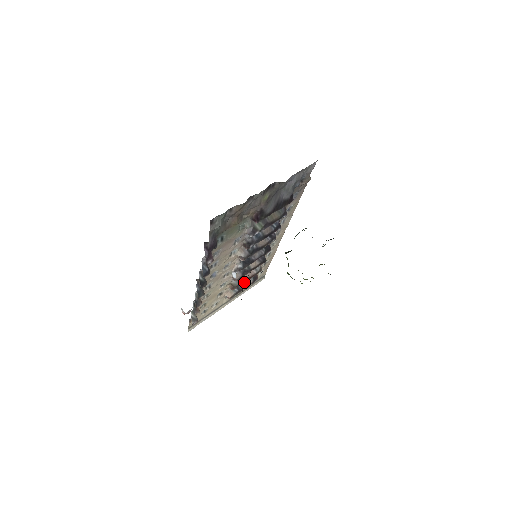
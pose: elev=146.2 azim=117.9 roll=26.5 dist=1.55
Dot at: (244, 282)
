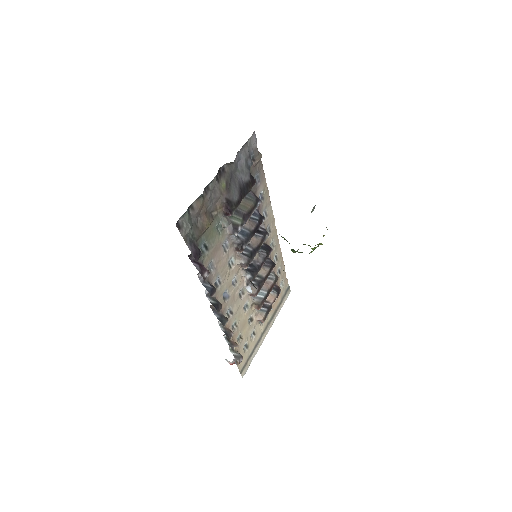
Dot at: (267, 296)
